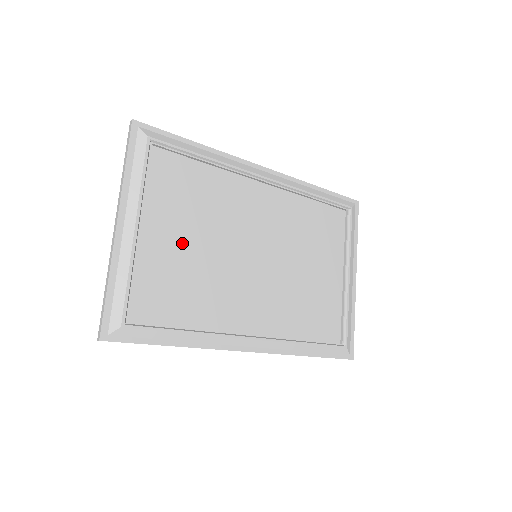
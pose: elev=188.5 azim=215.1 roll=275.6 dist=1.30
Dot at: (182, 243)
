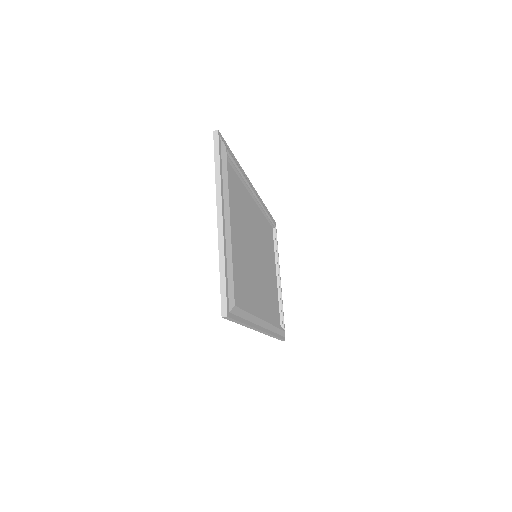
Dot at: (239, 240)
